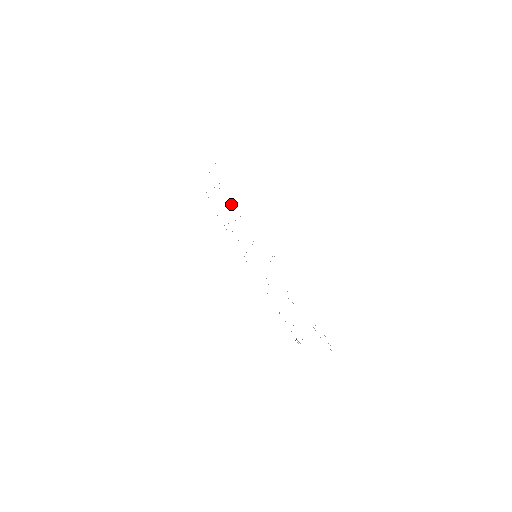
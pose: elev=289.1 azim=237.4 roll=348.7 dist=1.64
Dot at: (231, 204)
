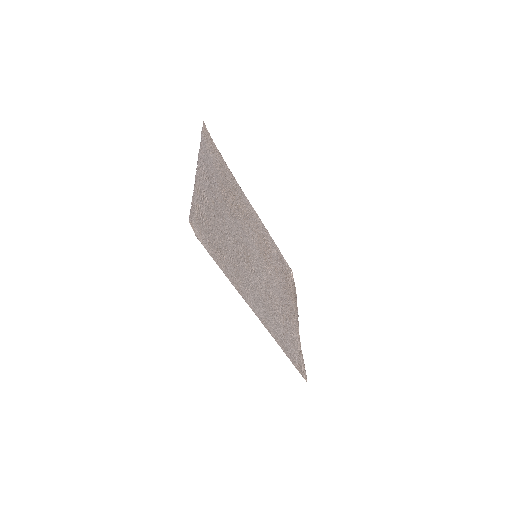
Dot at: (230, 244)
